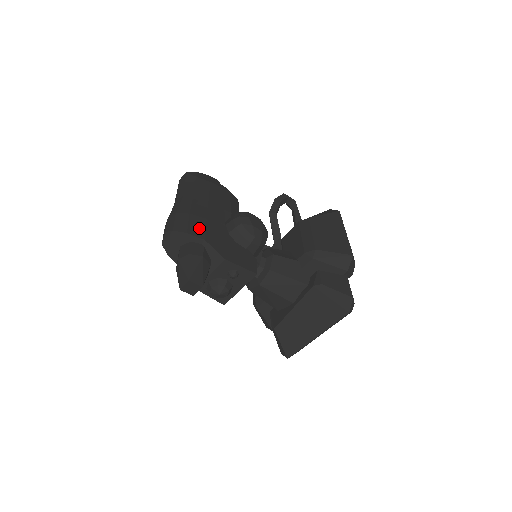
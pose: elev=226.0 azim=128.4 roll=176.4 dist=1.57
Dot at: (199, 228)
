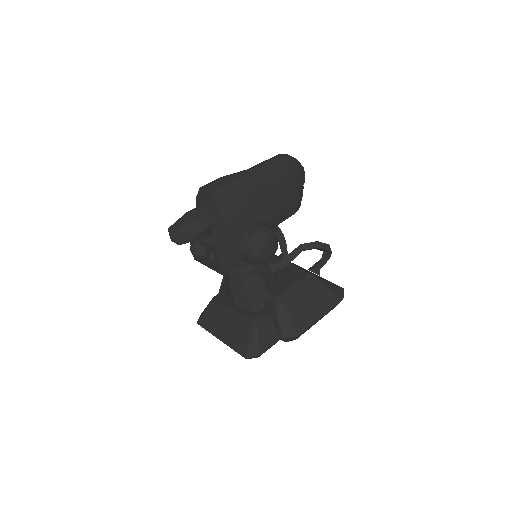
Dot at: (229, 209)
